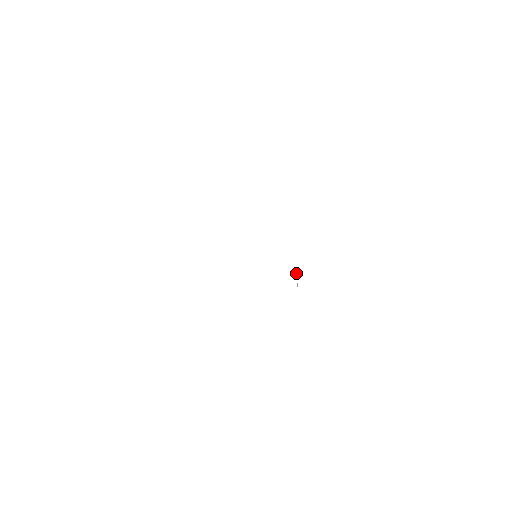
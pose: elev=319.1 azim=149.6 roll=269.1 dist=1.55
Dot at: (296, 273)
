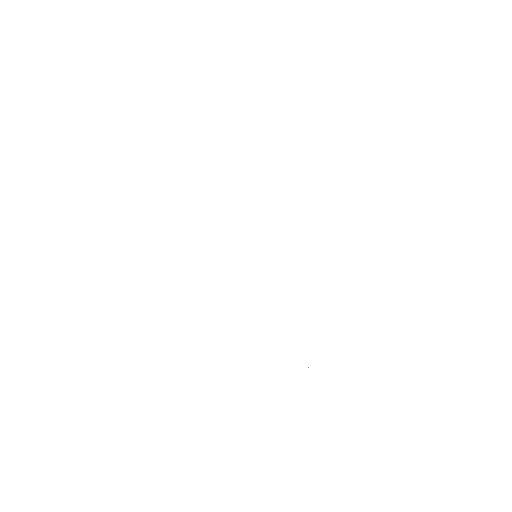
Dot at: occluded
